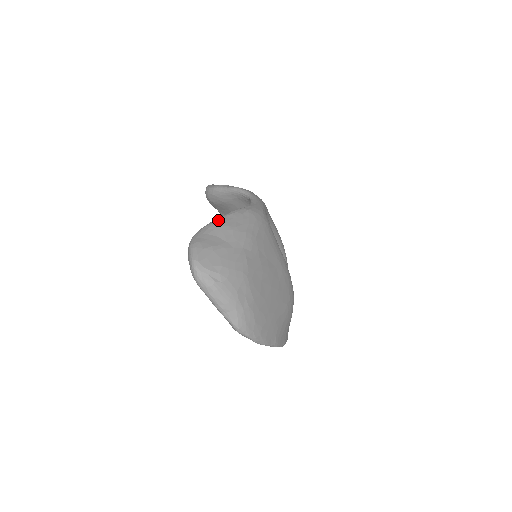
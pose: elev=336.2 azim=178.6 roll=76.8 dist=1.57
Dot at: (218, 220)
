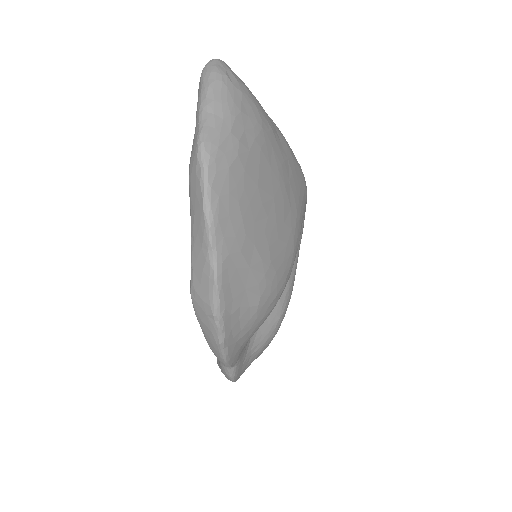
Dot at: occluded
